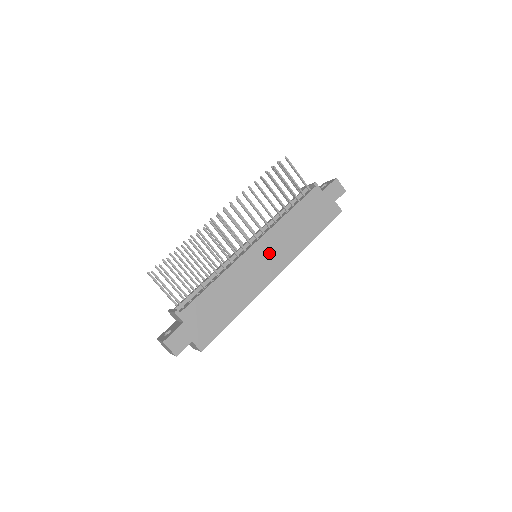
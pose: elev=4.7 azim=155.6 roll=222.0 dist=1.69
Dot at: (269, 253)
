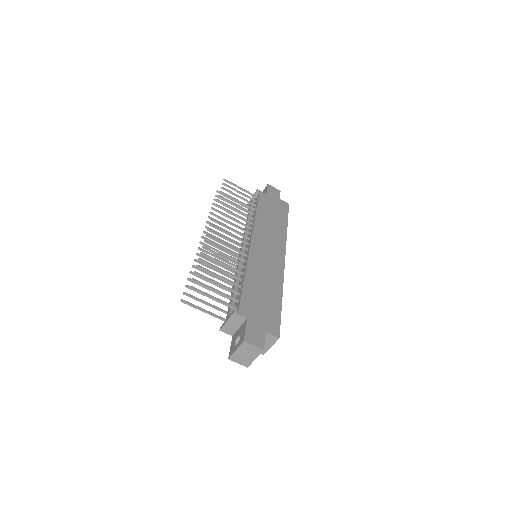
Dot at: (266, 244)
